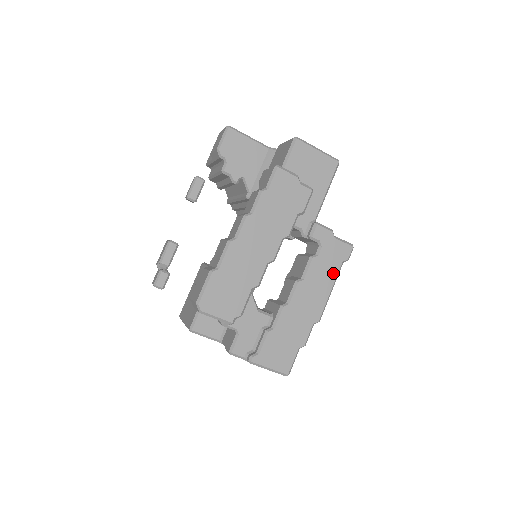
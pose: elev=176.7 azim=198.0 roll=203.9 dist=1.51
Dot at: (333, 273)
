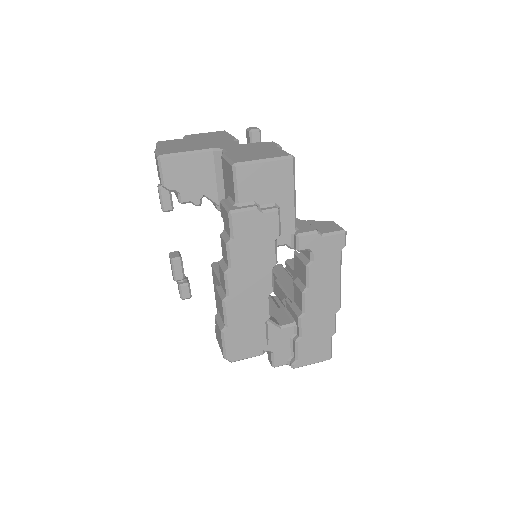
Dot at: (335, 266)
